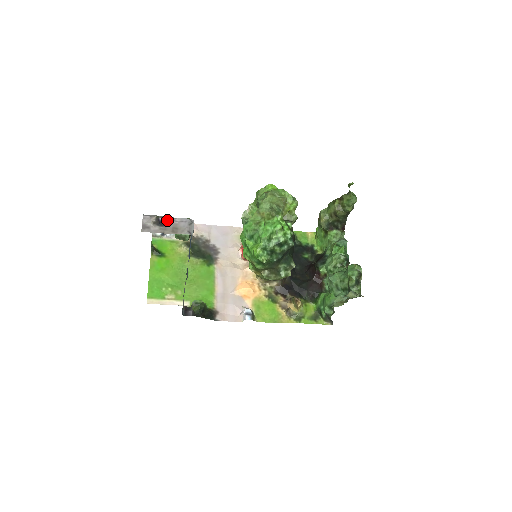
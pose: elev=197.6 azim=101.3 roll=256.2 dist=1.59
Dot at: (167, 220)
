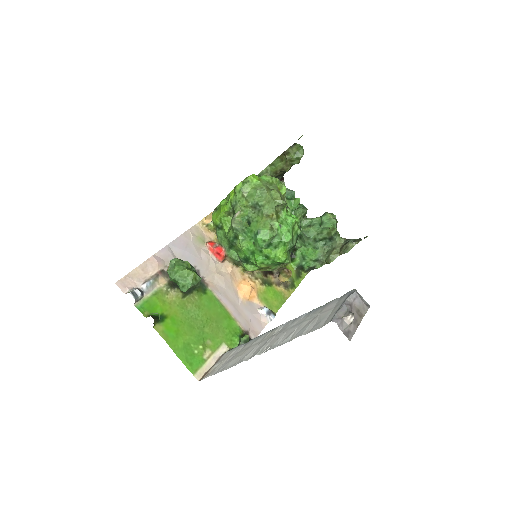
Dot at: (350, 309)
